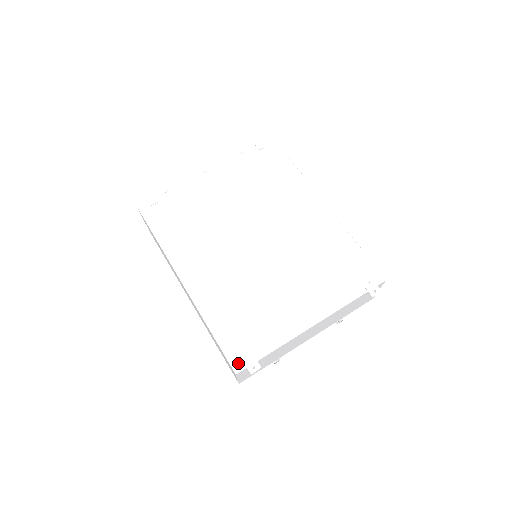
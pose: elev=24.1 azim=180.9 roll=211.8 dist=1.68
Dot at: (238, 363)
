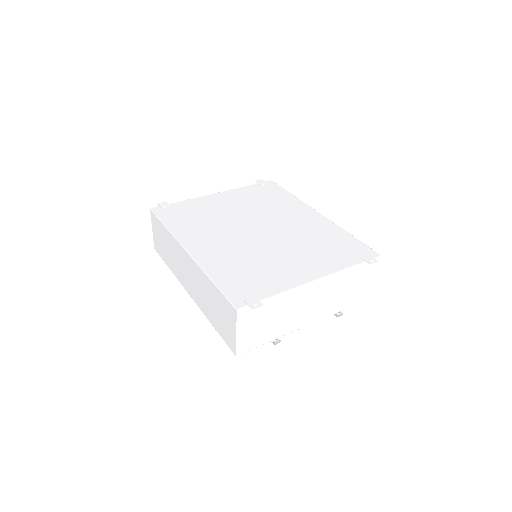
Dot at: (239, 302)
